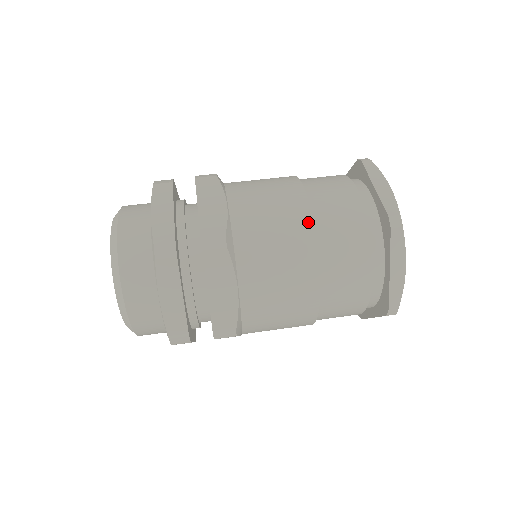
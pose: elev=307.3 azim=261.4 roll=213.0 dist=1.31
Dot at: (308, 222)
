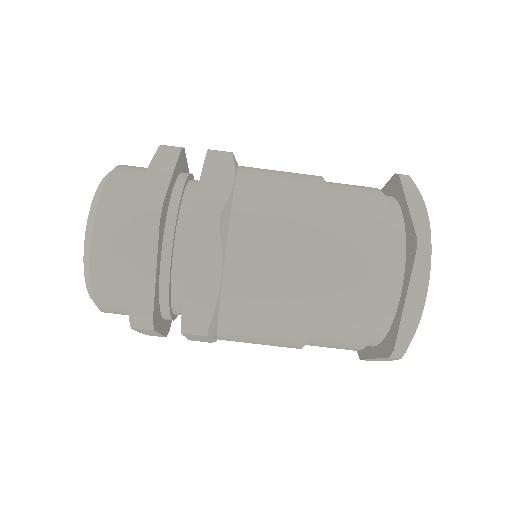
Dot at: (306, 323)
